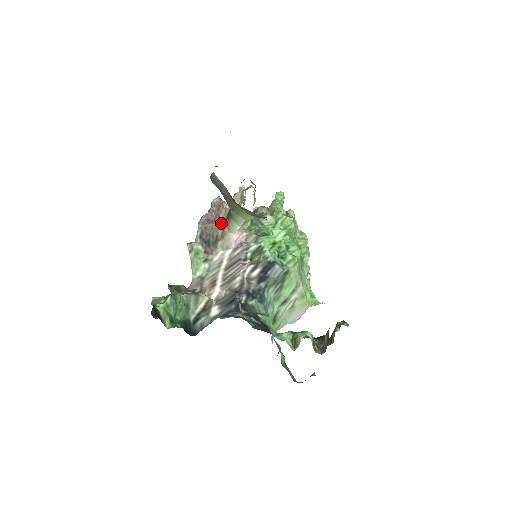
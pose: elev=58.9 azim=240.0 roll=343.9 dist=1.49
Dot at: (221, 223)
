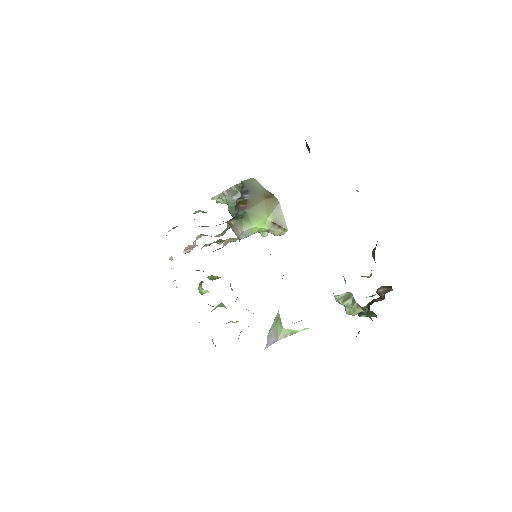
Dot at: occluded
